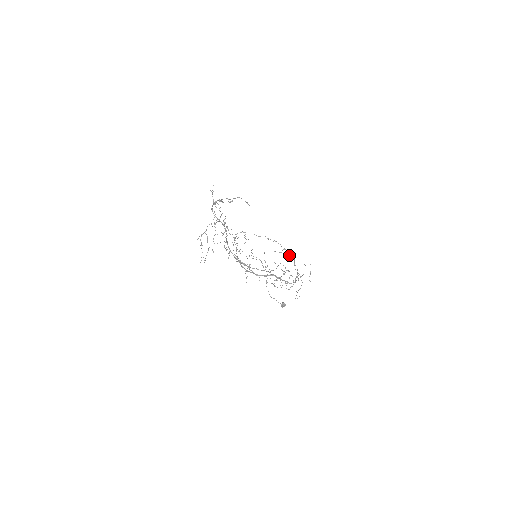
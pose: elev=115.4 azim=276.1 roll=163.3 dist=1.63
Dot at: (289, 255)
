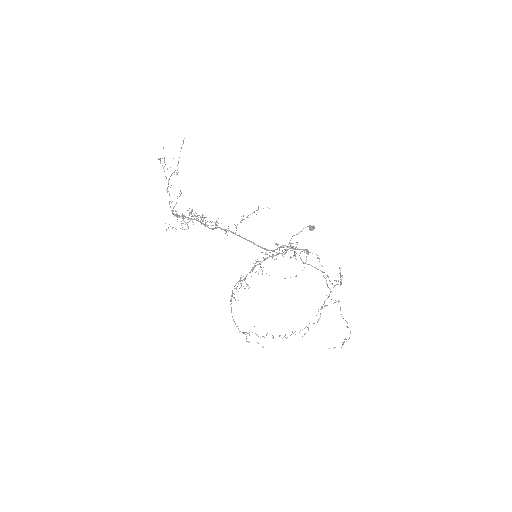
Dot at: occluded
